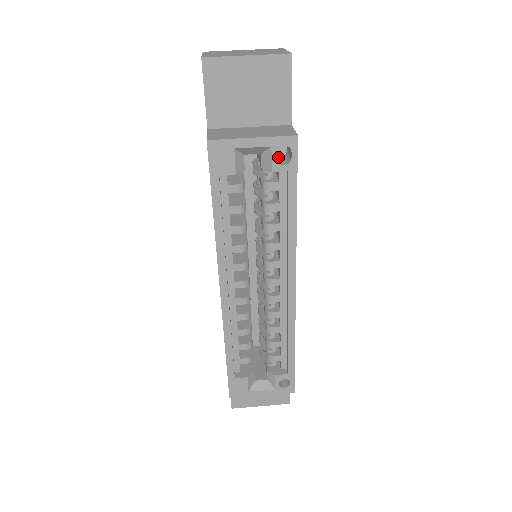
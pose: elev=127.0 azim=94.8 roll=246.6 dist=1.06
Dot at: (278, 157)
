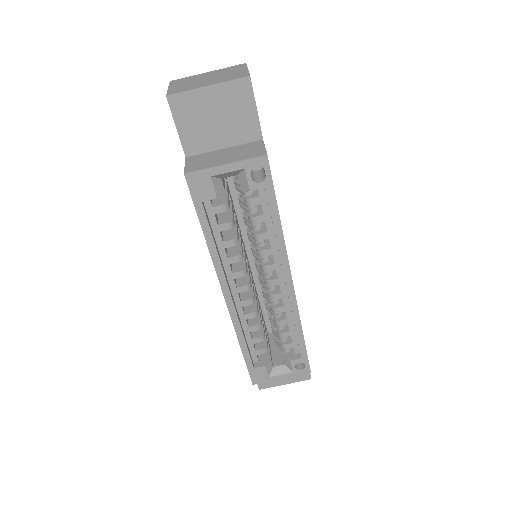
Dot at: (255, 173)
